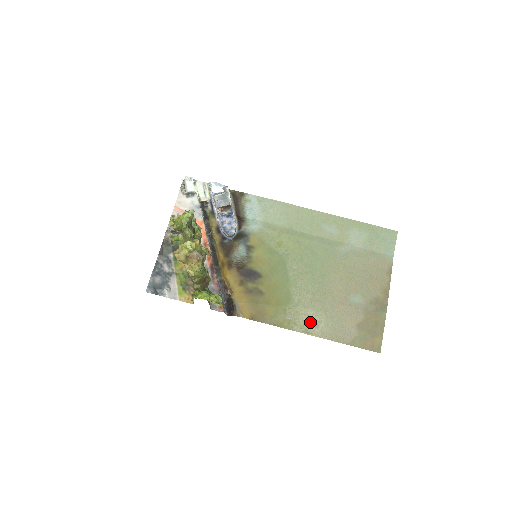
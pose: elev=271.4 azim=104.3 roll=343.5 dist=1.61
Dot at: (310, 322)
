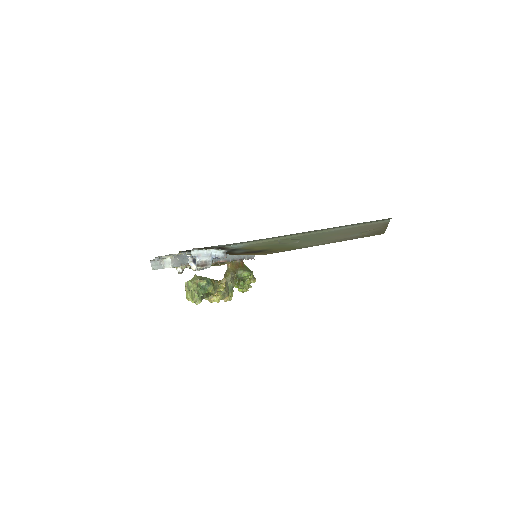
Dot at: occluded
